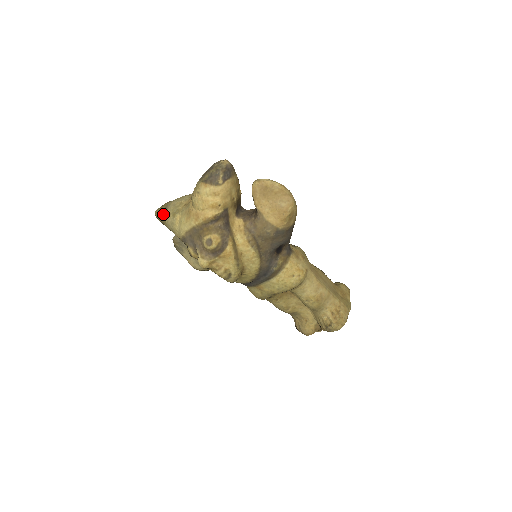
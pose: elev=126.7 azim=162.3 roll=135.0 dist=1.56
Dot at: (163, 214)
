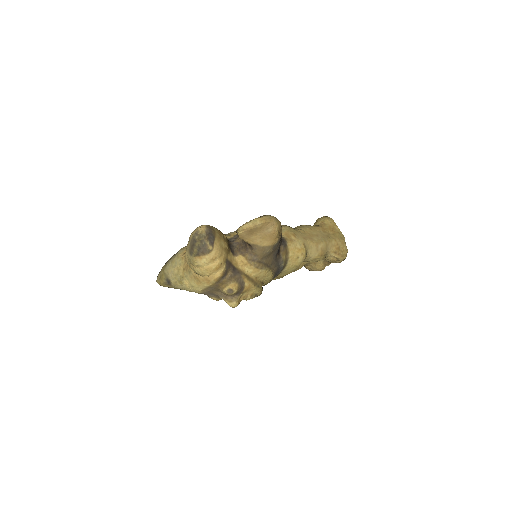
Dot at: (168, 284)
